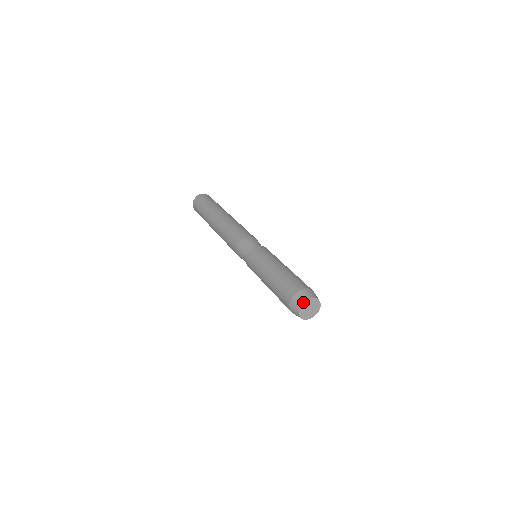
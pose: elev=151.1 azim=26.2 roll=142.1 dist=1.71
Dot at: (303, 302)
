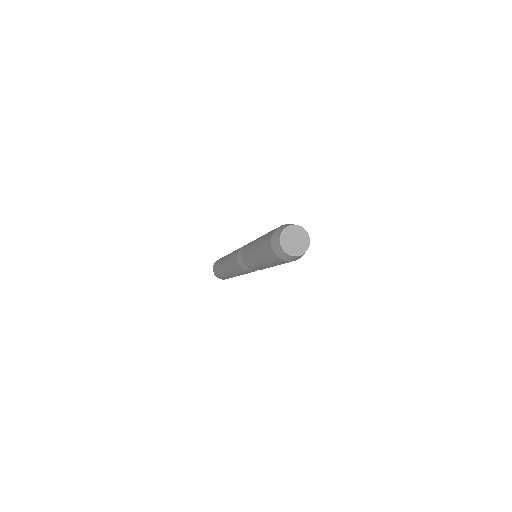
Dot at: (287, 225)
